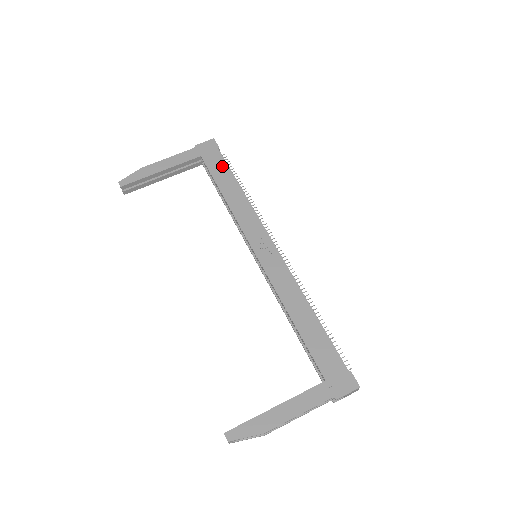
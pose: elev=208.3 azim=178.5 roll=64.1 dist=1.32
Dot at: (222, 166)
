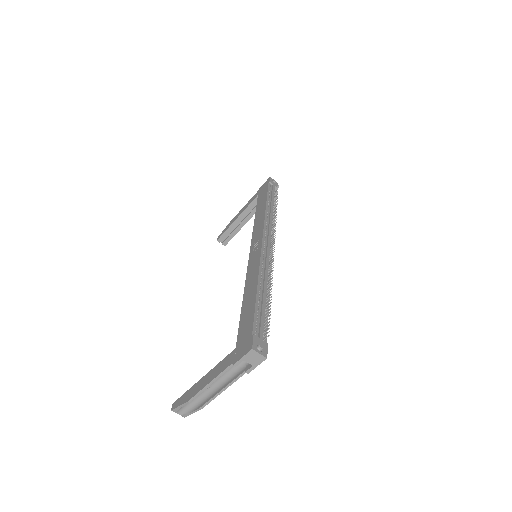
Dot at: (264, 195)
